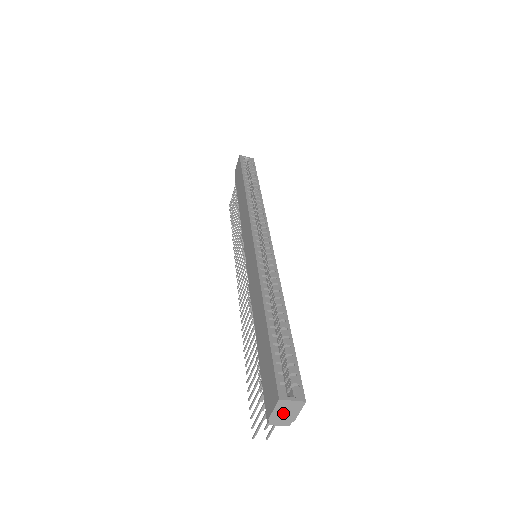
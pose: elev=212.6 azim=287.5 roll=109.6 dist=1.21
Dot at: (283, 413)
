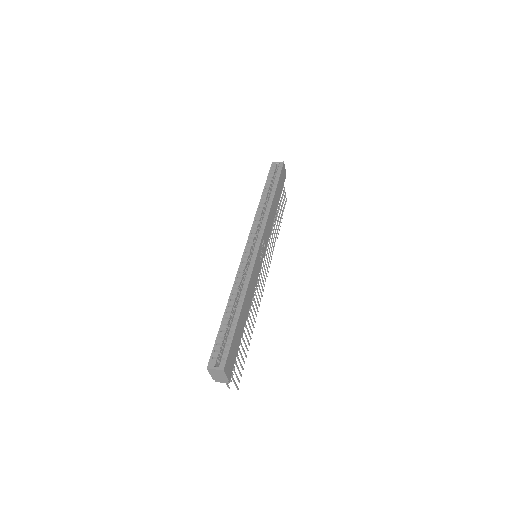
Dot at: (217, 376)
